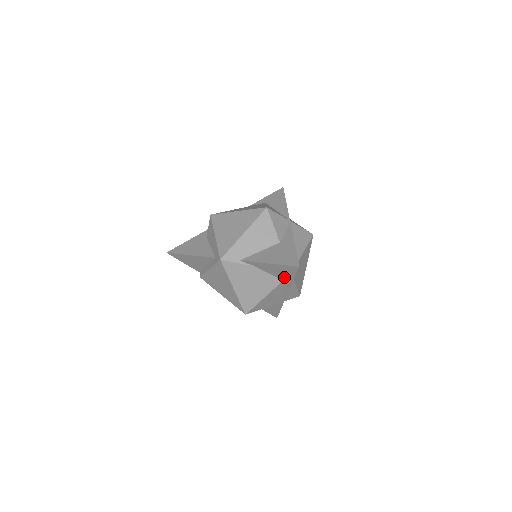
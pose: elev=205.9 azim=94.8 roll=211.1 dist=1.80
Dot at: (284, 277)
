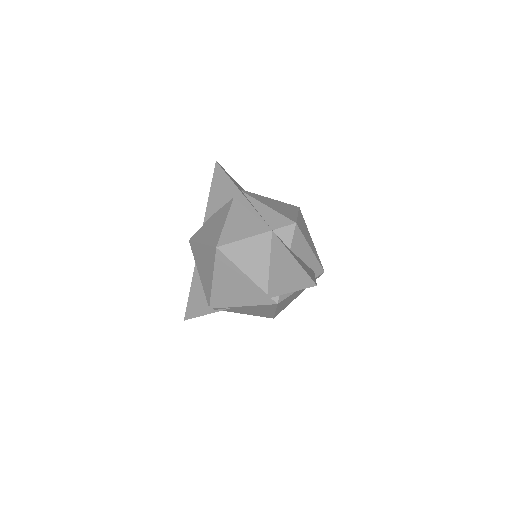
Dot at: (229, 192)
